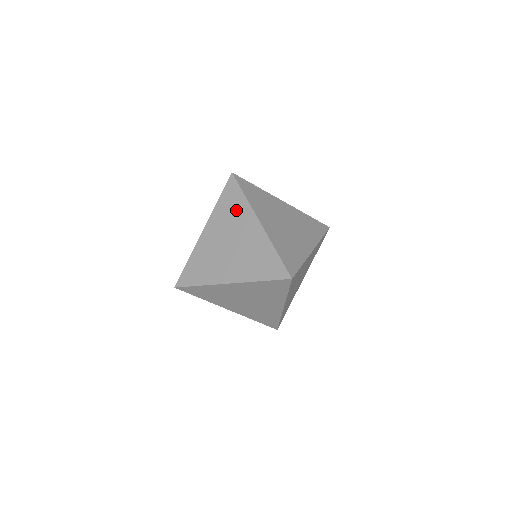
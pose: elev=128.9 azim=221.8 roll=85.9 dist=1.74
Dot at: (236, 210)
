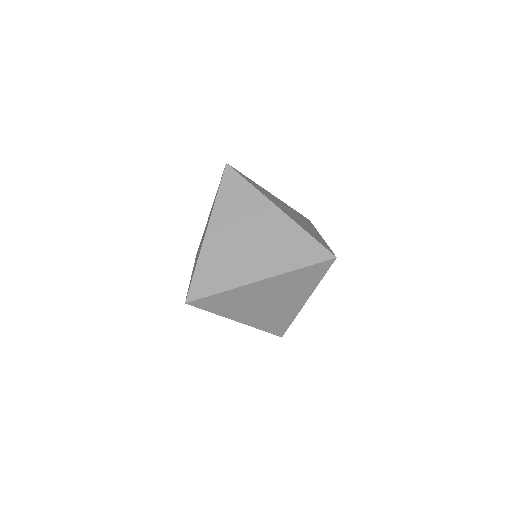
Dot at: (244, 201)
